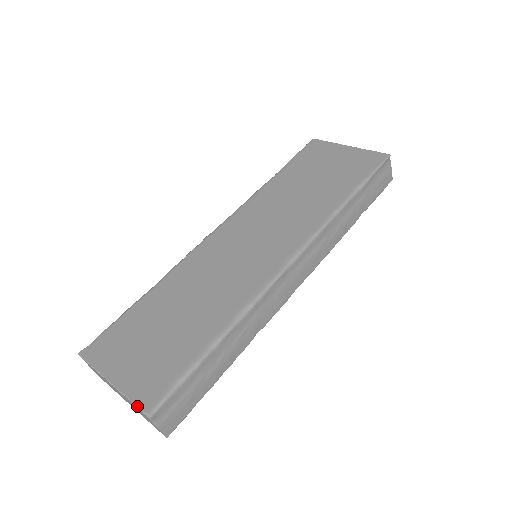
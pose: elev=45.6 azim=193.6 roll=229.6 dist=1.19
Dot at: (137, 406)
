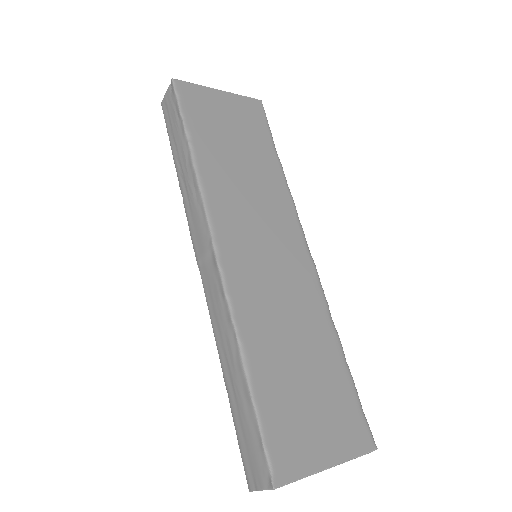
Dot at: (366, 453)
